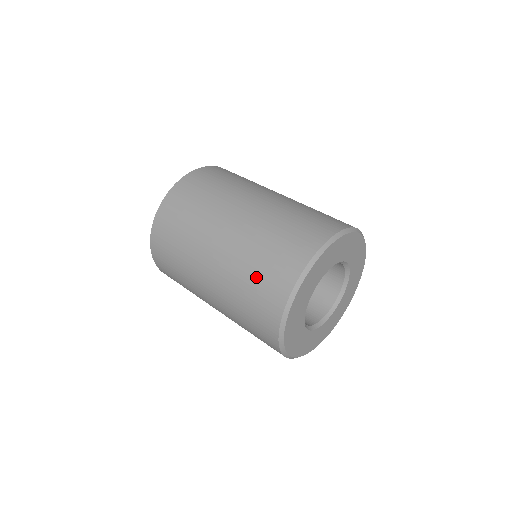
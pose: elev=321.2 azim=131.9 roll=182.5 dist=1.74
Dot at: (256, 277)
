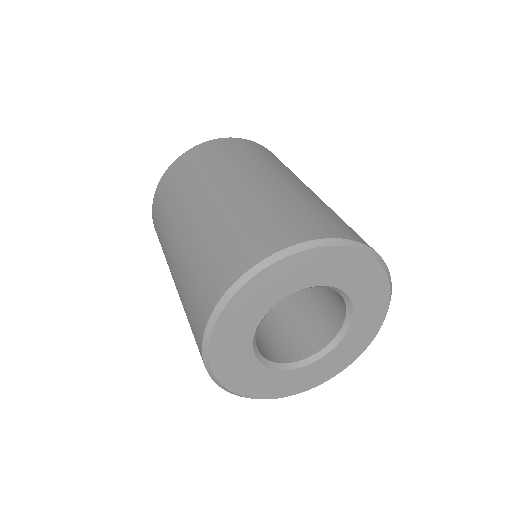
Dot at: (188, 310)
